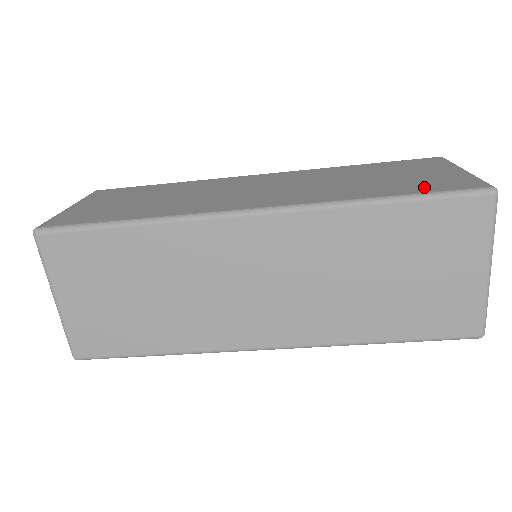
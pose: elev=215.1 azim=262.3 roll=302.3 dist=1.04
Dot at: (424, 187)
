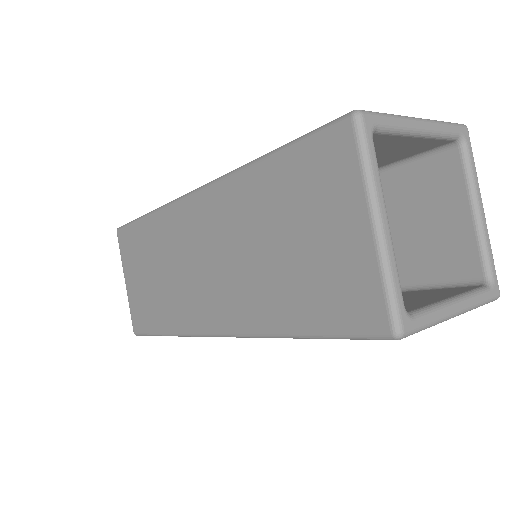
Dot at: occluded
